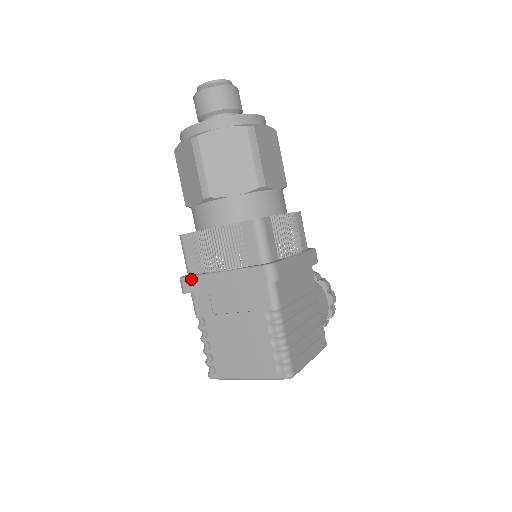
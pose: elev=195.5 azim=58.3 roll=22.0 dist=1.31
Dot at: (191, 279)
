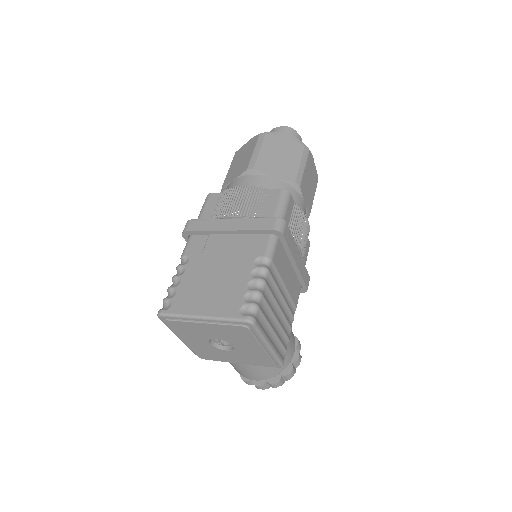
Dot at: (199, 221)
